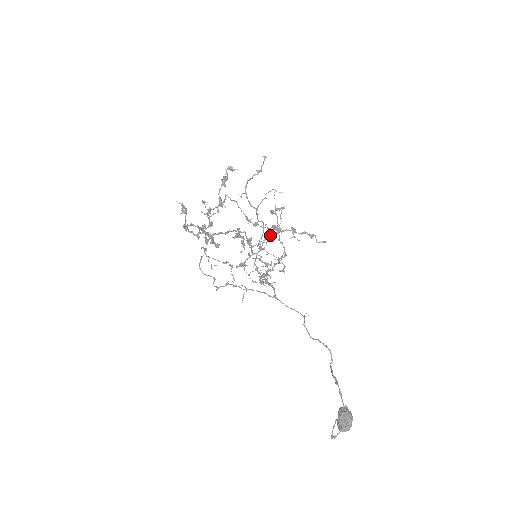
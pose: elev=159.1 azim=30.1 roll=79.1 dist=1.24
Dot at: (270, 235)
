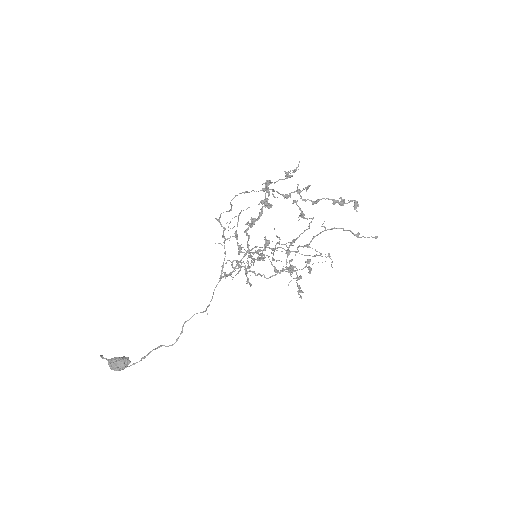
Dot at: (277, 271)
